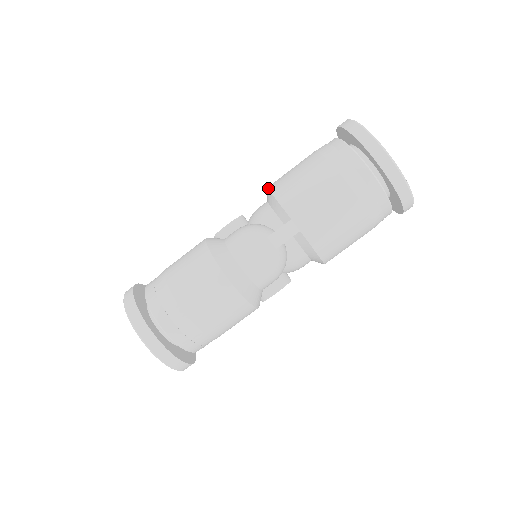
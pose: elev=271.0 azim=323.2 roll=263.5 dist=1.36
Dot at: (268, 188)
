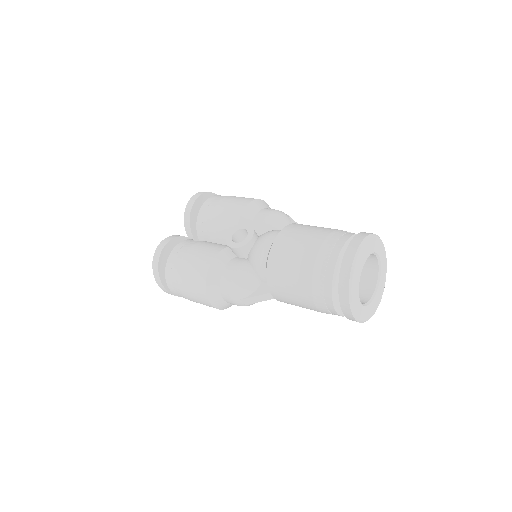
Dot at: (270, 252)
